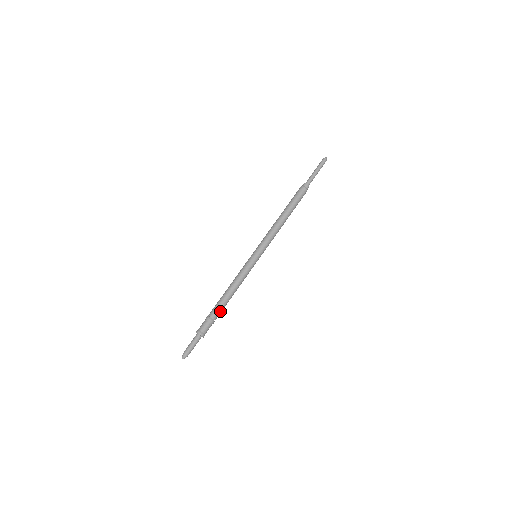
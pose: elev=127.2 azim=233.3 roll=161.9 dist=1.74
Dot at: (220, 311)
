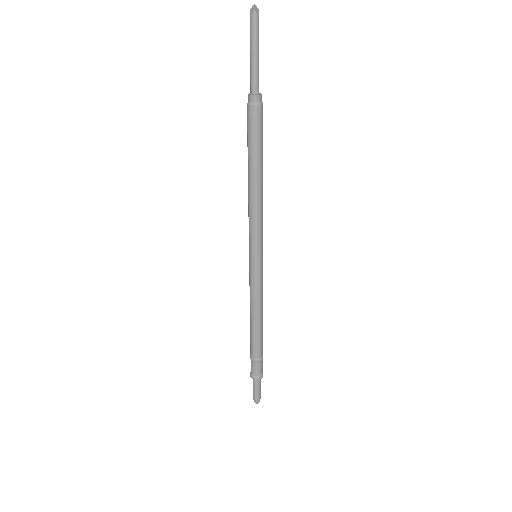
Dot at: (262, 343)
